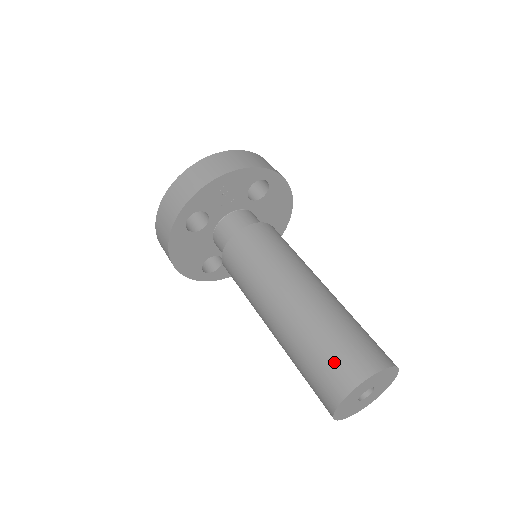
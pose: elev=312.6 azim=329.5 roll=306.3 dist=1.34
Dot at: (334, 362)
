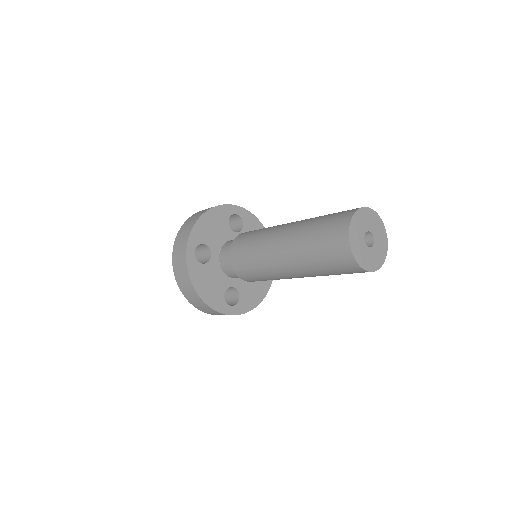
Dot at: occluded
